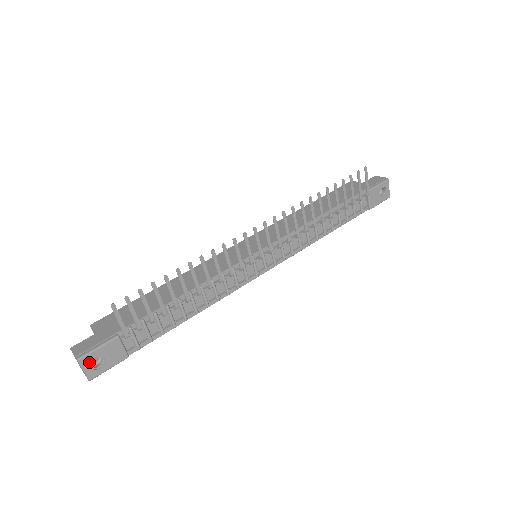
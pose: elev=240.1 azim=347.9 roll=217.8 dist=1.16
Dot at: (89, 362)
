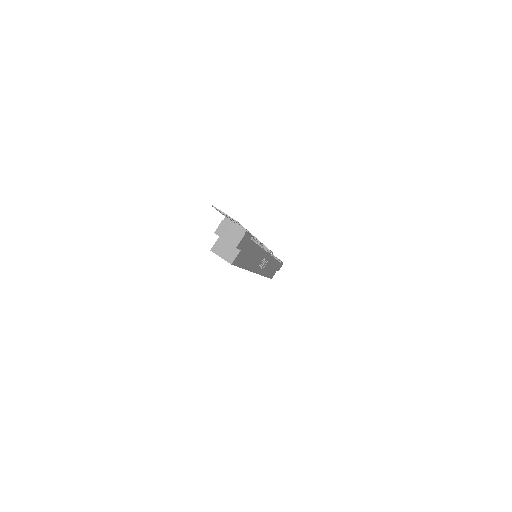
Dot at: (233, 223)
